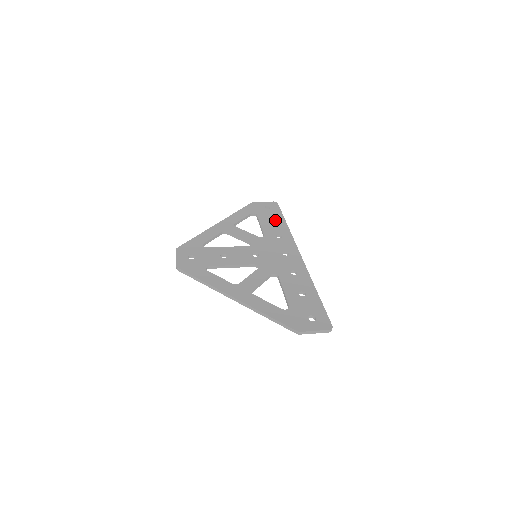
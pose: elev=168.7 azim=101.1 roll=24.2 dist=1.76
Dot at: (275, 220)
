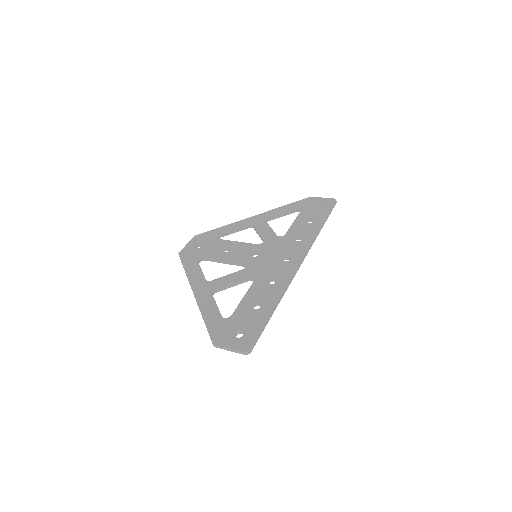
Dot at: (313, 220)
